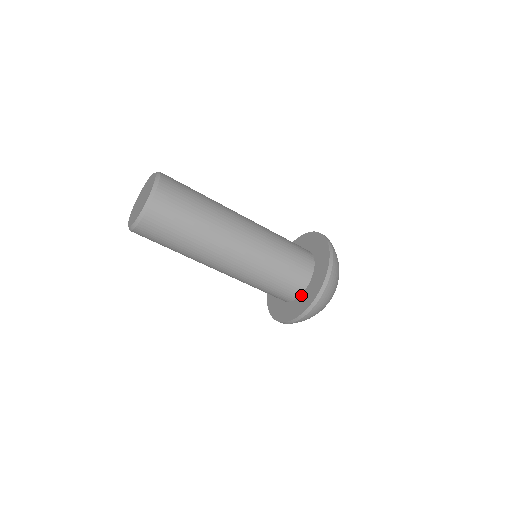
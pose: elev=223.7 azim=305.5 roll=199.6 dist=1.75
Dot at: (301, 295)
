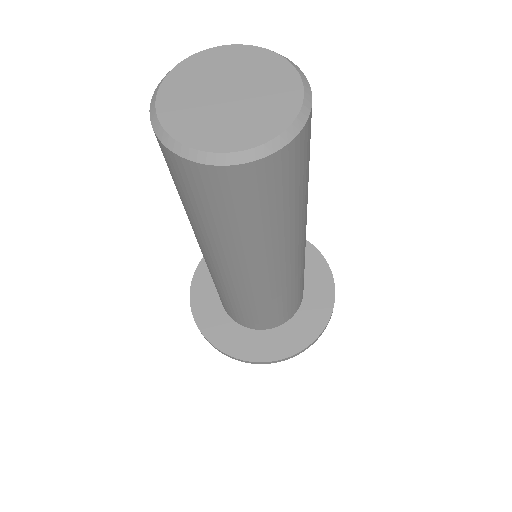
Dot at: (302, 304)
